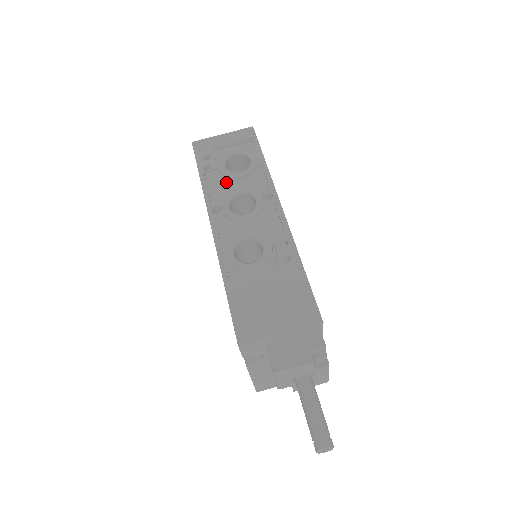
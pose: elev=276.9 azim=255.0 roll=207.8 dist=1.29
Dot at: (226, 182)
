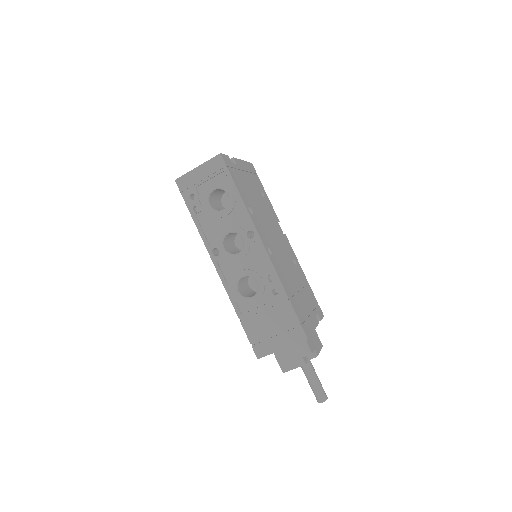
Dot at: (215, 222)
